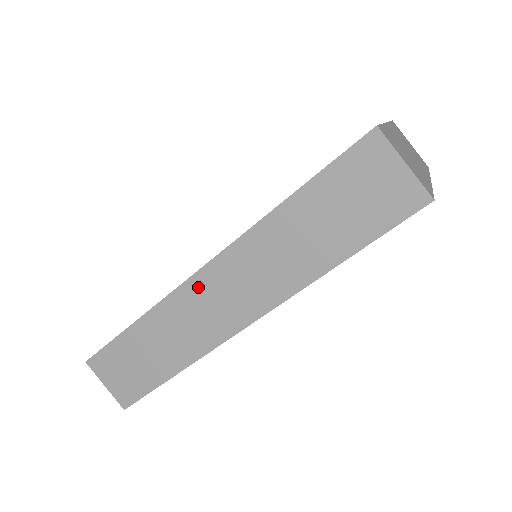
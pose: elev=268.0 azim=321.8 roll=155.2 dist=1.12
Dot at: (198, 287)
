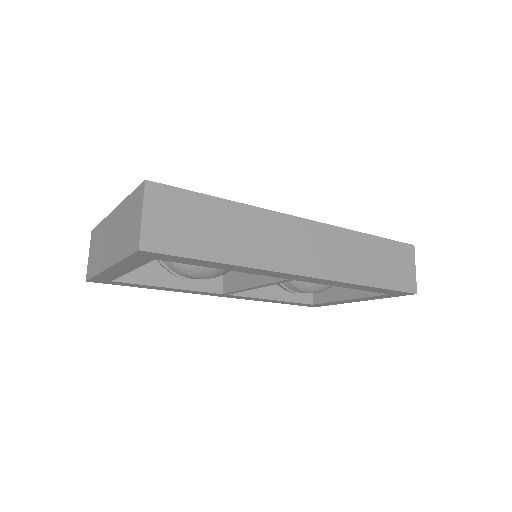
Dot at: (296, 226)
